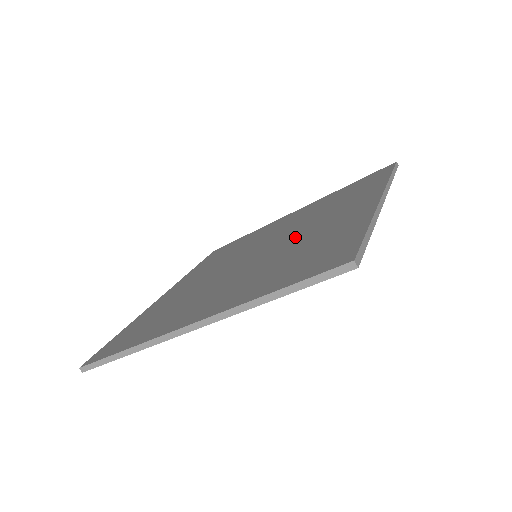
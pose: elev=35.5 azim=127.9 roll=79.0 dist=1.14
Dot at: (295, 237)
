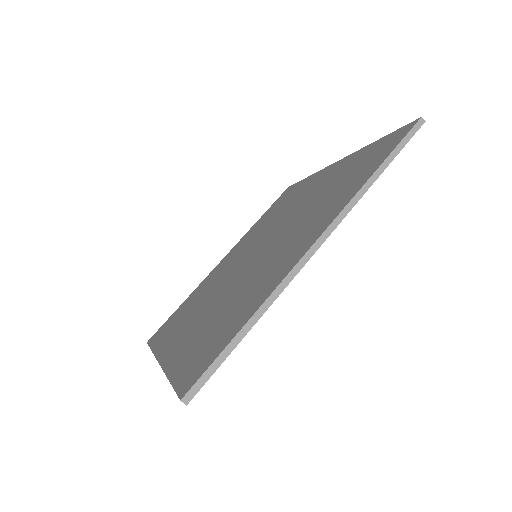
Dot at: (265, 258)
